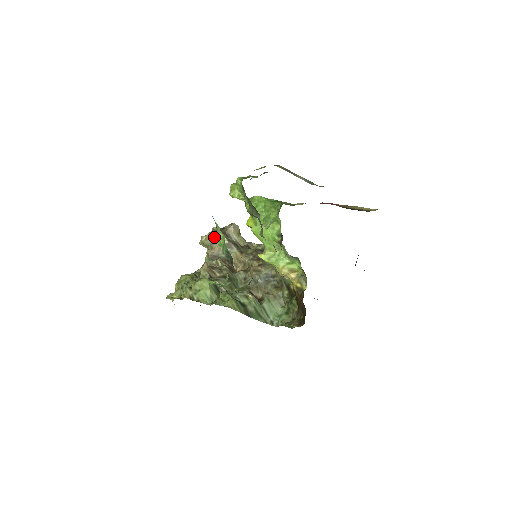
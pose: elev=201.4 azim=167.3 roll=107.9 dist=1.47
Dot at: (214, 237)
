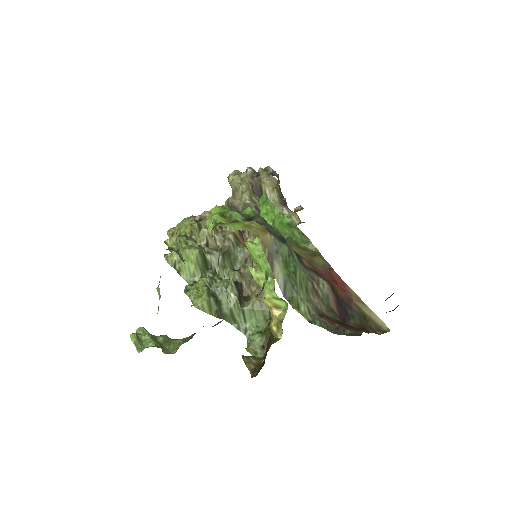
Dot at: (239, 186)
